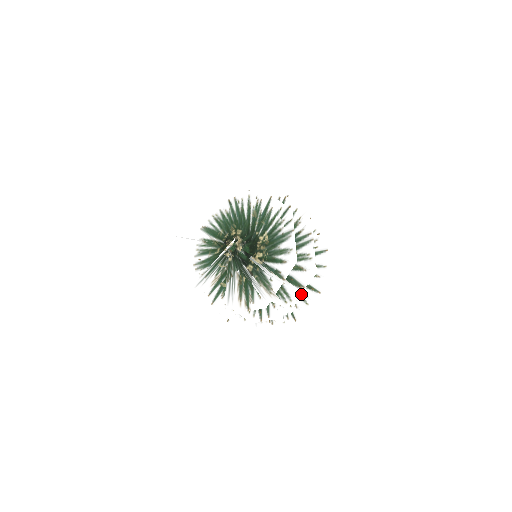
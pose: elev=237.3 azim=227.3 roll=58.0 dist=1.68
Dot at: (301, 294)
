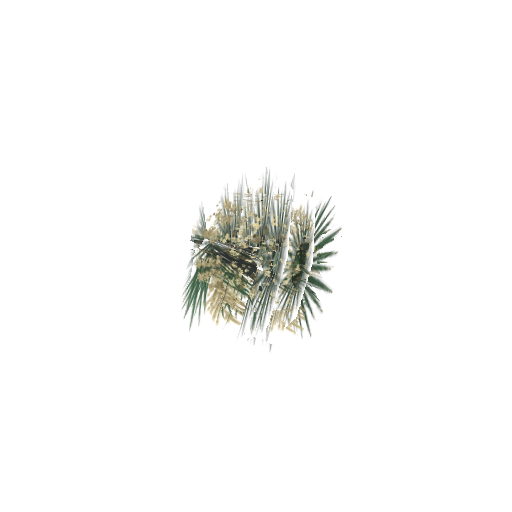
Dot at: occluded
